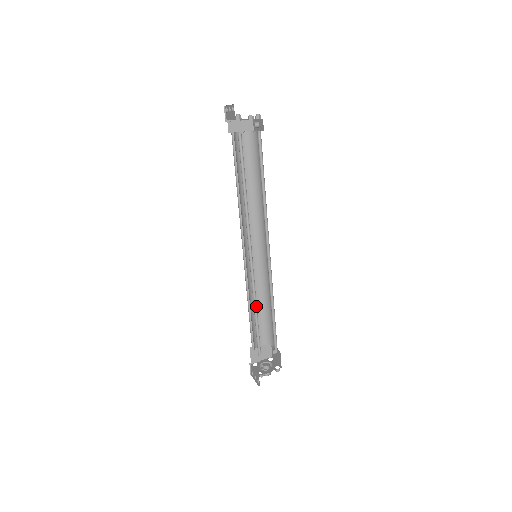
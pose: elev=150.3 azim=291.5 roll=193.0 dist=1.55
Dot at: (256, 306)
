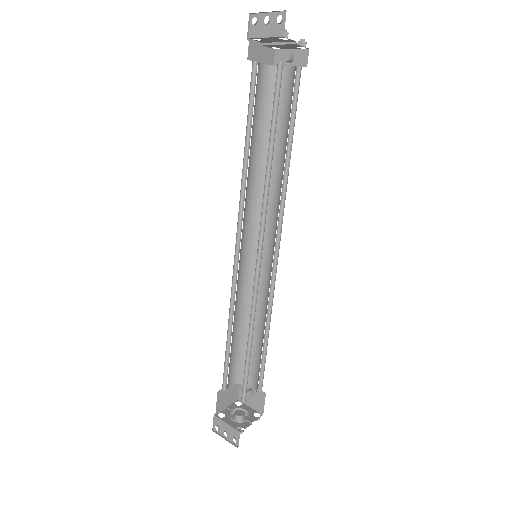
Dot at: (251, 330)
